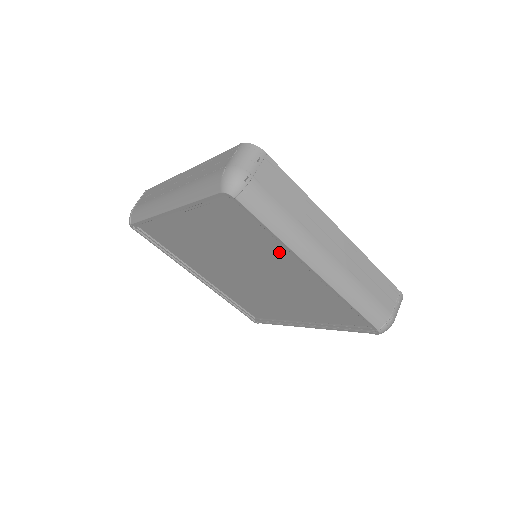
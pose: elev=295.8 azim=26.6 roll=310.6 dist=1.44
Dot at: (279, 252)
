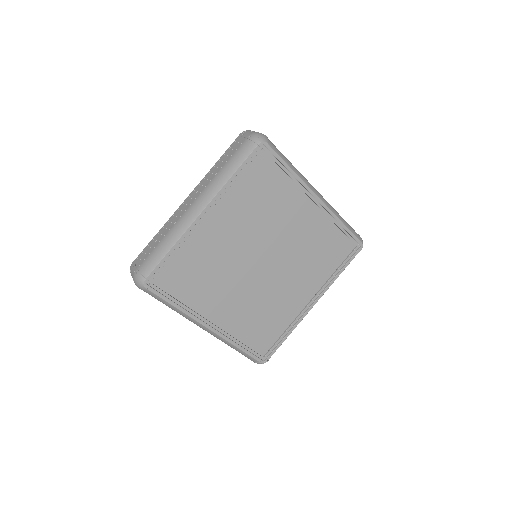
Dot at: (292, 199)
